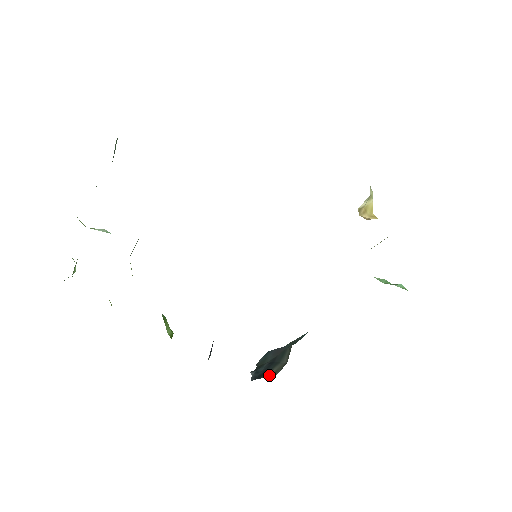
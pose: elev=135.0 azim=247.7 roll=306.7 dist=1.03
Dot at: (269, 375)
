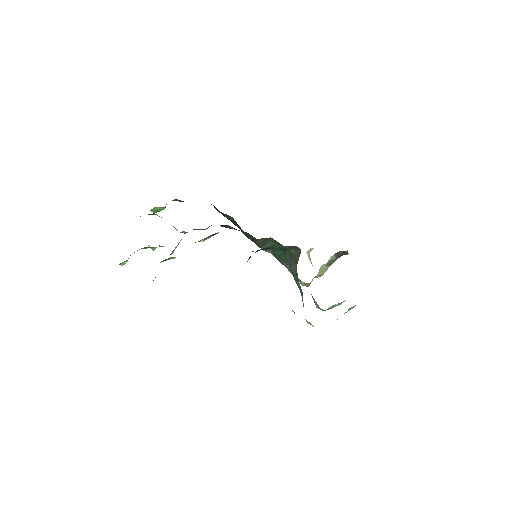
Dot at: occluded
